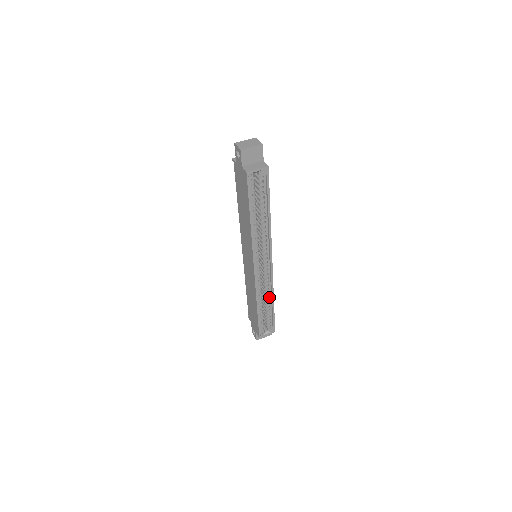
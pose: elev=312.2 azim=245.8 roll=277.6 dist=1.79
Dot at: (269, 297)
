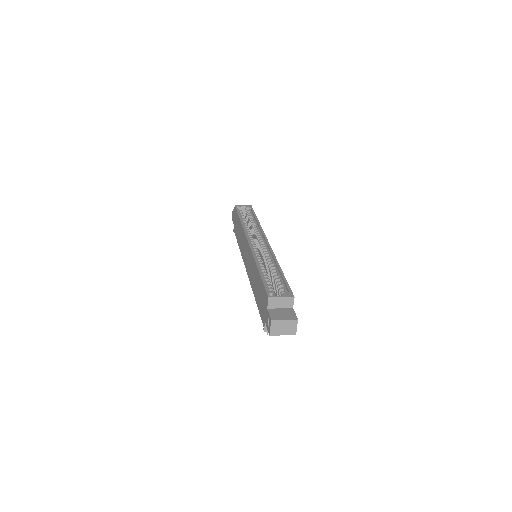
Dot at: (274, 267)
